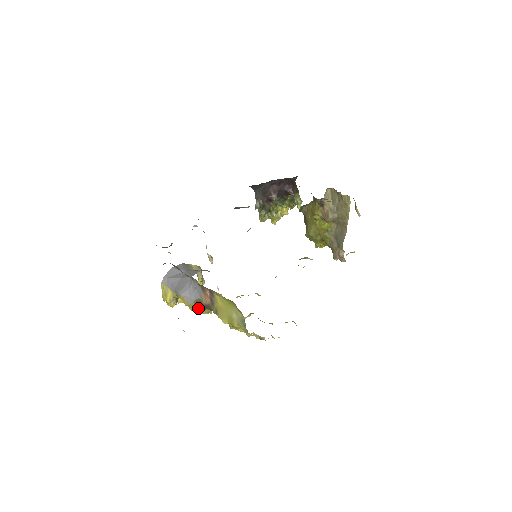
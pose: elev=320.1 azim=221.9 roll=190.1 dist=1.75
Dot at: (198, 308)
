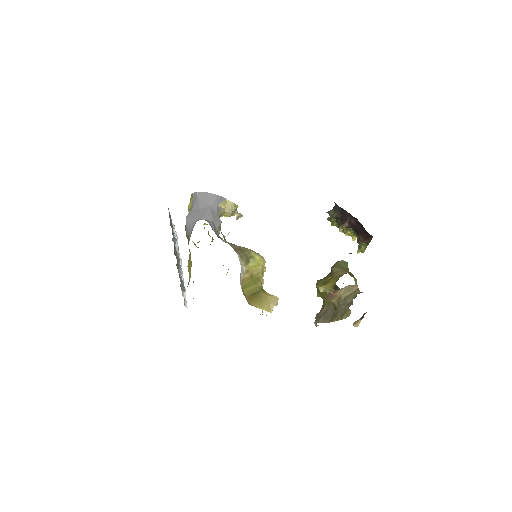
Dot at: occluded
